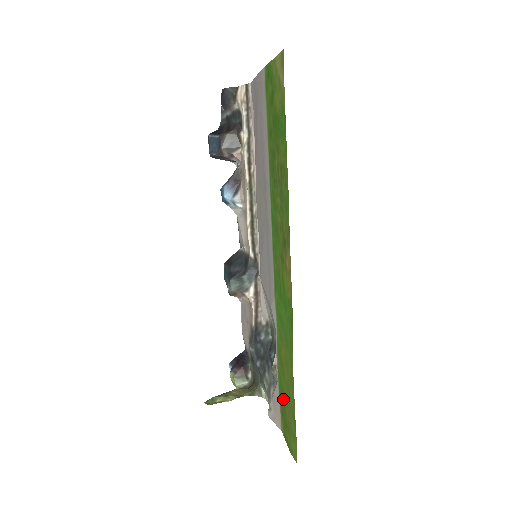
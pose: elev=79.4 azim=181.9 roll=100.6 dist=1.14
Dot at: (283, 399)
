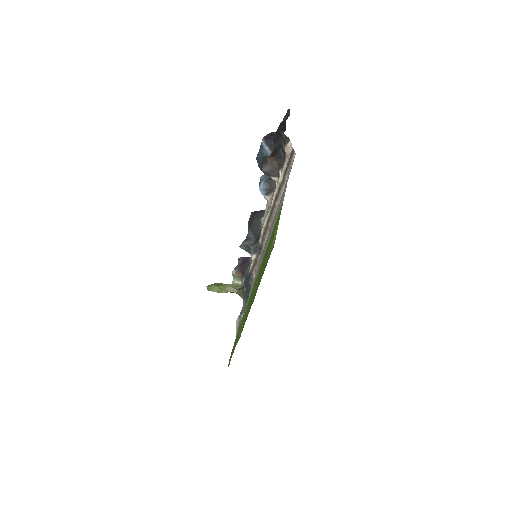
Dot at: (236, 337)
